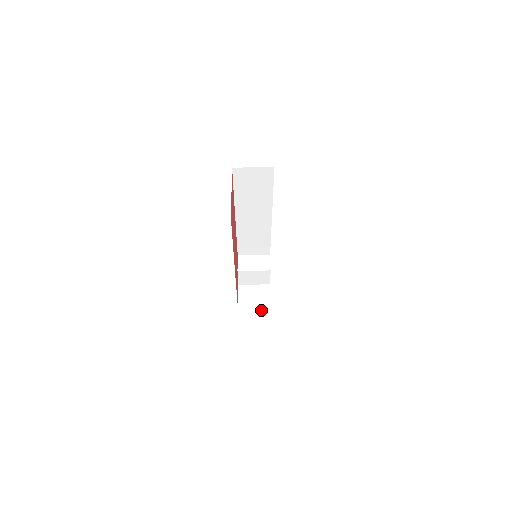
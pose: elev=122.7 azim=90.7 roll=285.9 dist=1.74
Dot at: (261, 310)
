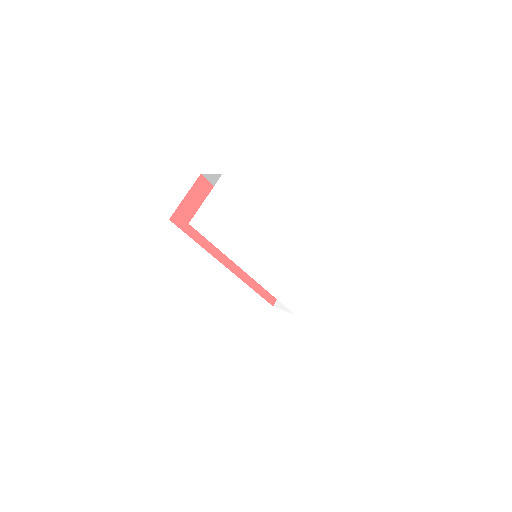
Dot at: (288, 311)
